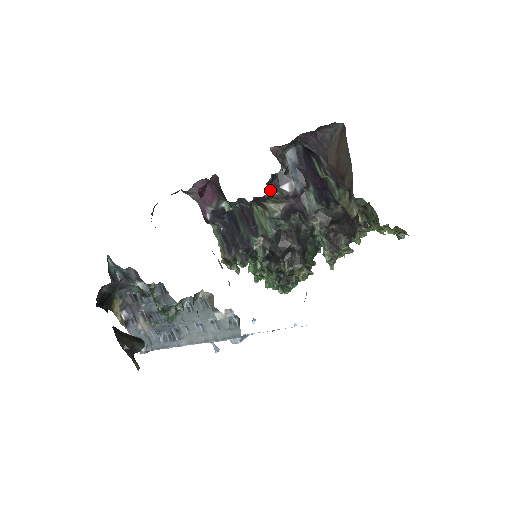
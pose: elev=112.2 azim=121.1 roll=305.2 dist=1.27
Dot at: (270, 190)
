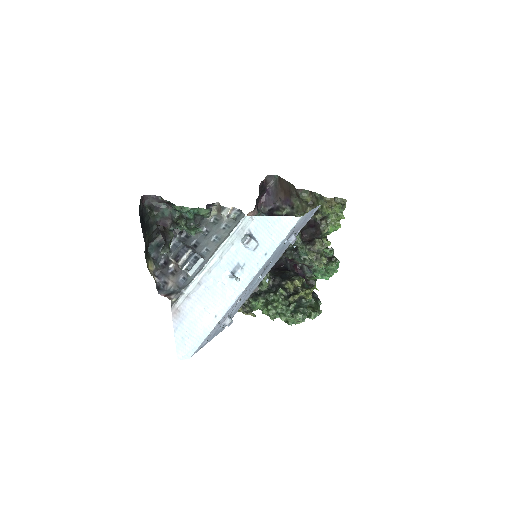
Dot at: occluded
